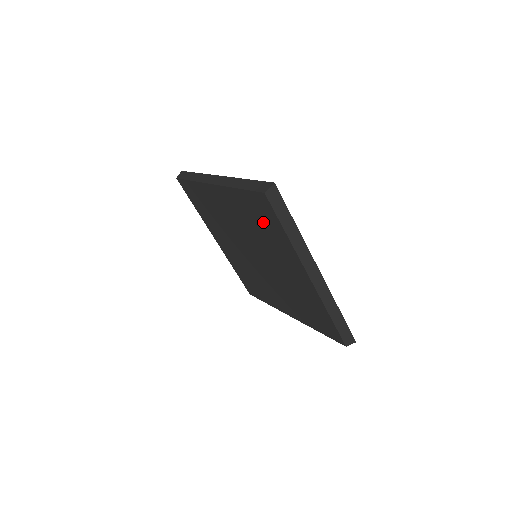
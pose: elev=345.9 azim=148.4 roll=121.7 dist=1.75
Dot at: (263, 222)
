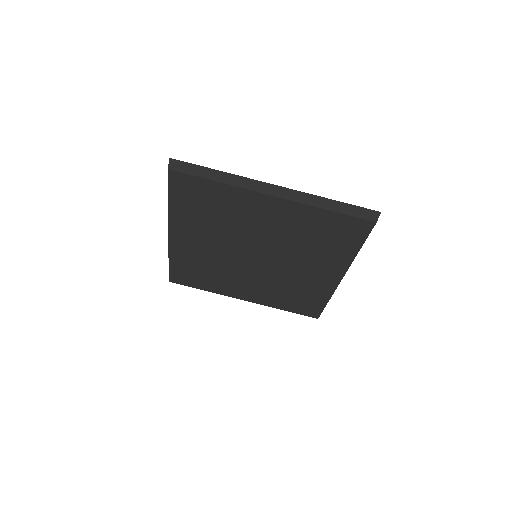
Dot at: (205, 203)
